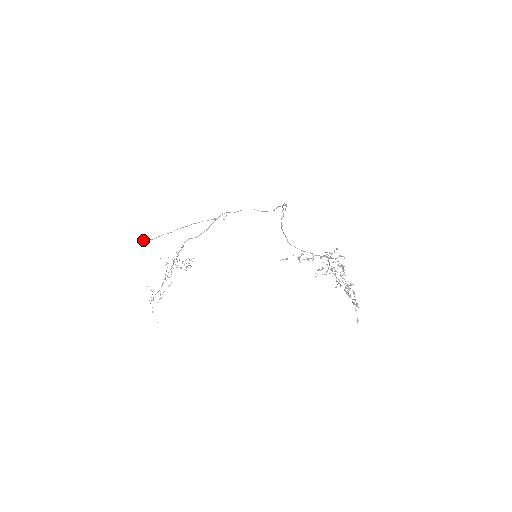
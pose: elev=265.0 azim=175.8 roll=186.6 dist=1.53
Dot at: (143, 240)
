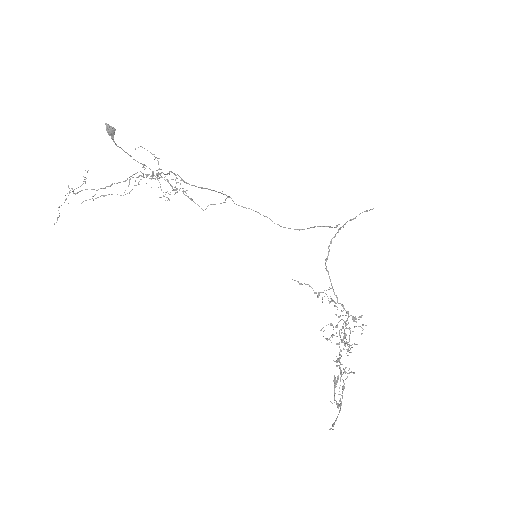
Dot at: (108, 131)
